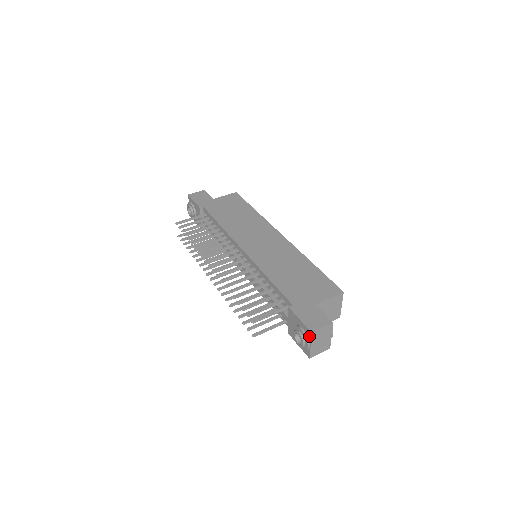
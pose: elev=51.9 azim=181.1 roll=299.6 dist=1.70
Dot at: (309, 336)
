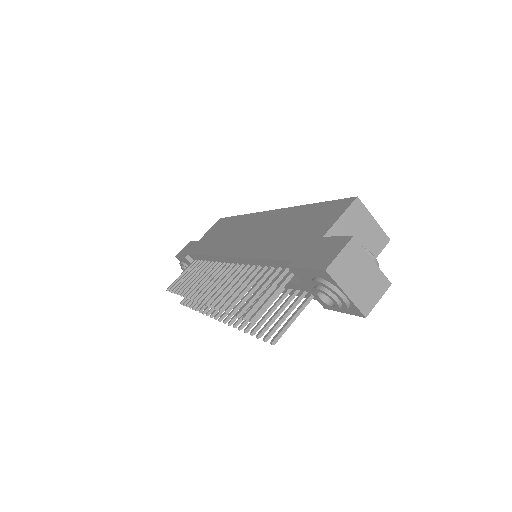
Dot at: (330, 280)
